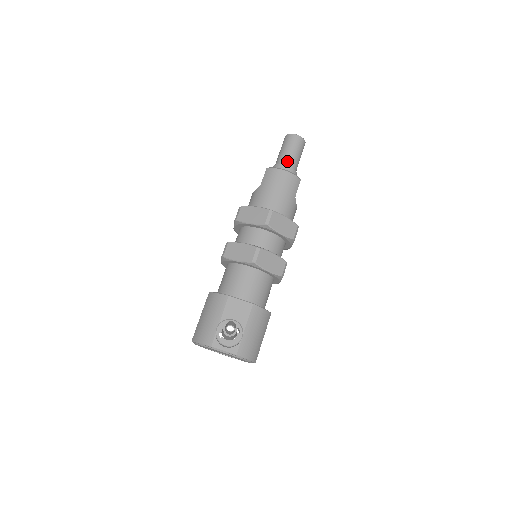
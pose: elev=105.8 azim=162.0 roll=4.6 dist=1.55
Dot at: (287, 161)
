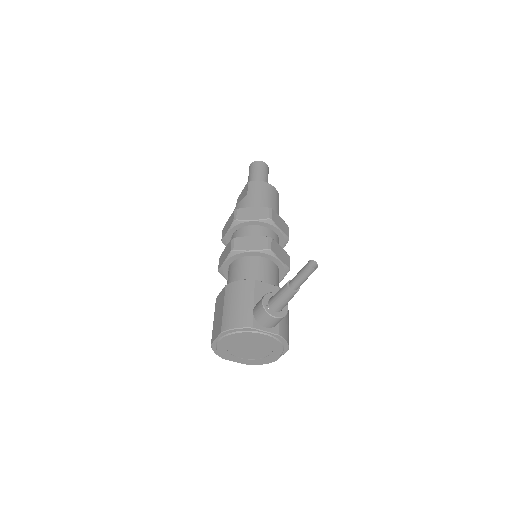
Dot at: (262, 180)
